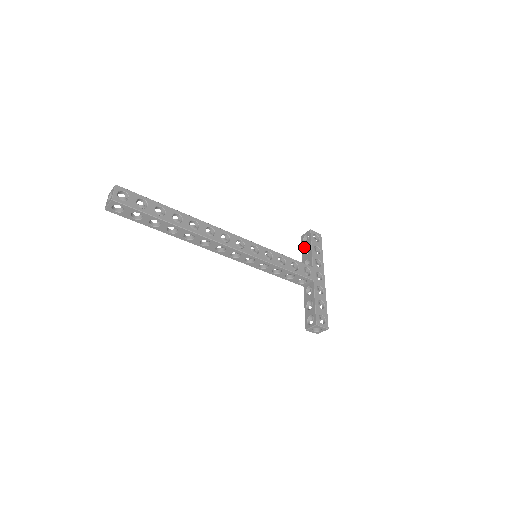
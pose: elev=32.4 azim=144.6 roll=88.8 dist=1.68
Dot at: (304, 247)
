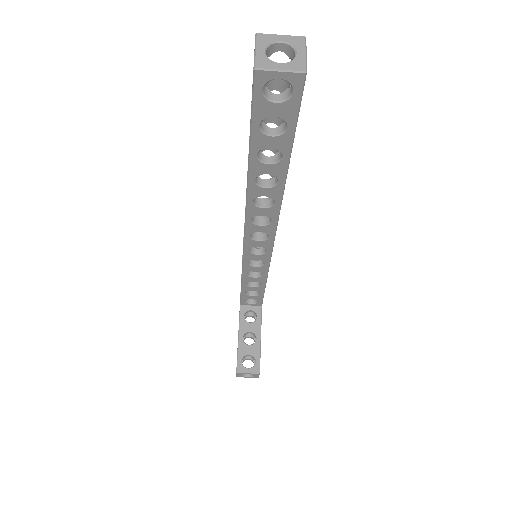
Dot at: occluded
